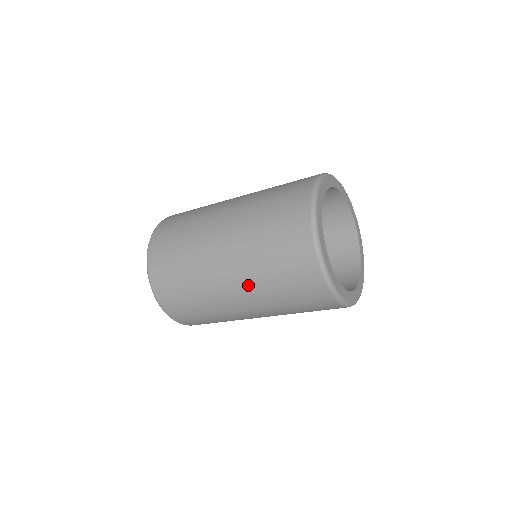
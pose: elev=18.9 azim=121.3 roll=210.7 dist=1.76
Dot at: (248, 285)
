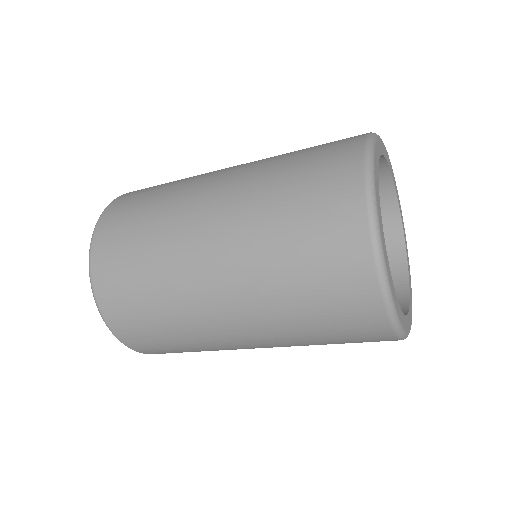
Dot at: (239, 245)
